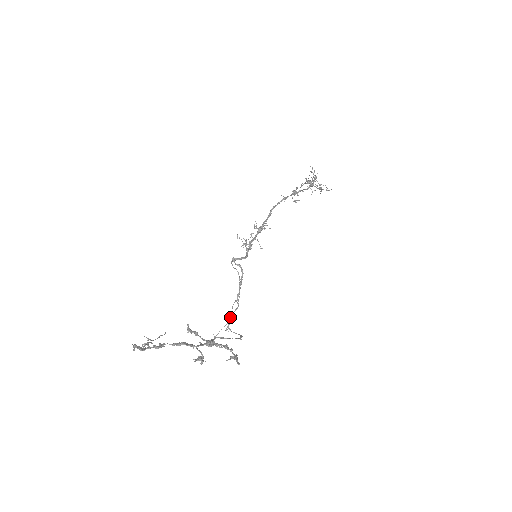
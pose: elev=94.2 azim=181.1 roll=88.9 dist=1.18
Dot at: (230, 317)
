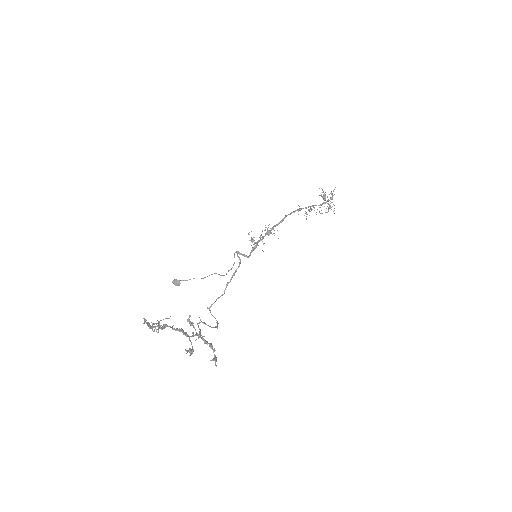
Dot at: occluded
